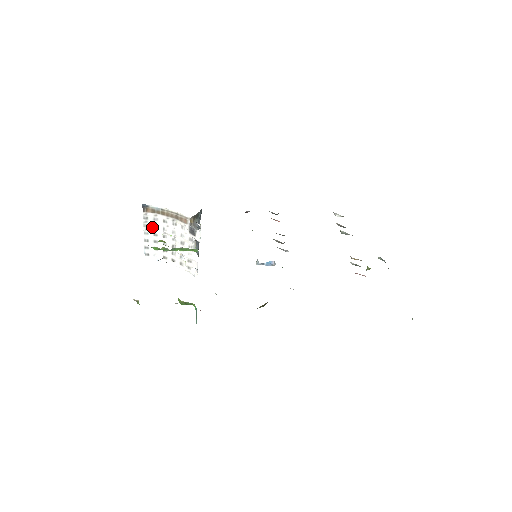
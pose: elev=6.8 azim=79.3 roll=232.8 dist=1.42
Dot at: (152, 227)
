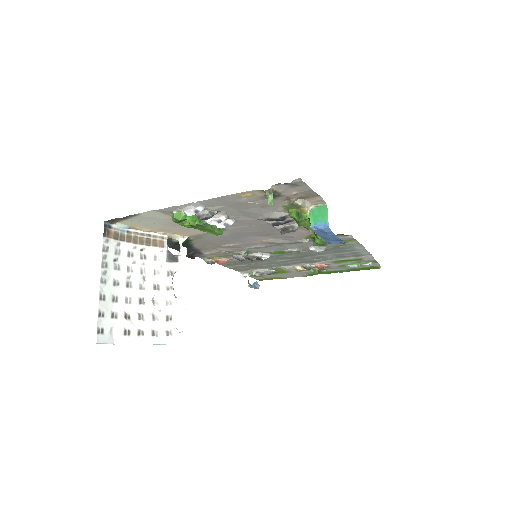
Dot at: (112, 268)
